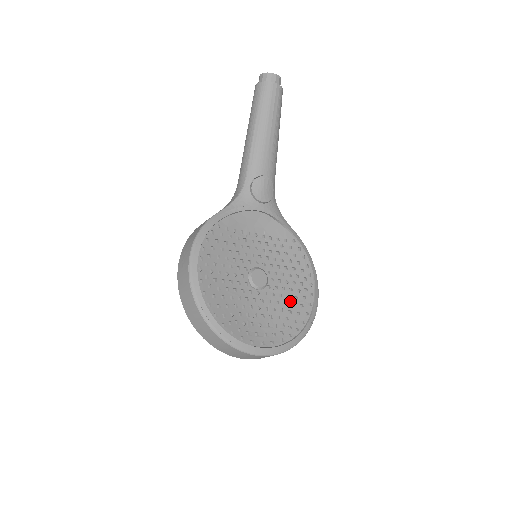
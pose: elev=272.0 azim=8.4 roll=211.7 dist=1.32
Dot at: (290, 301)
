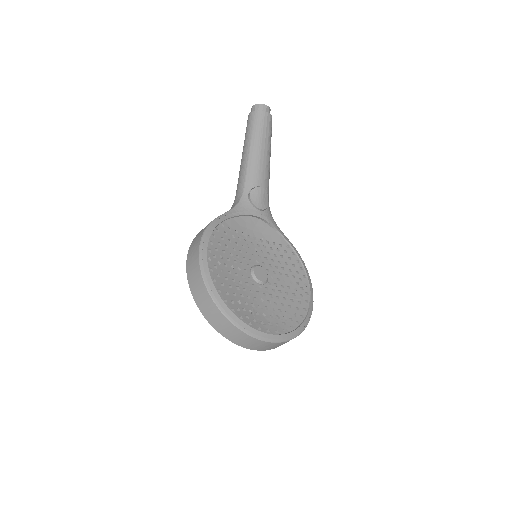
Dot at: (289, 297)
